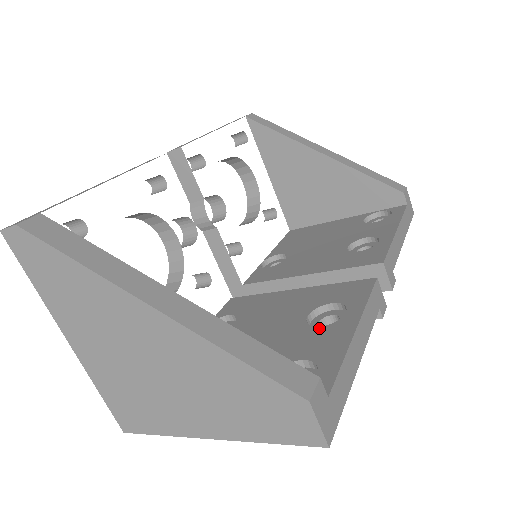
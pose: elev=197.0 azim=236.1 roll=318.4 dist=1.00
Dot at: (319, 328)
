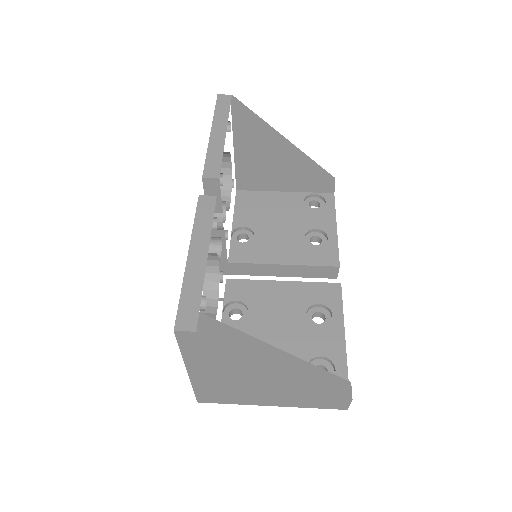
Dot at: (320, 328)
